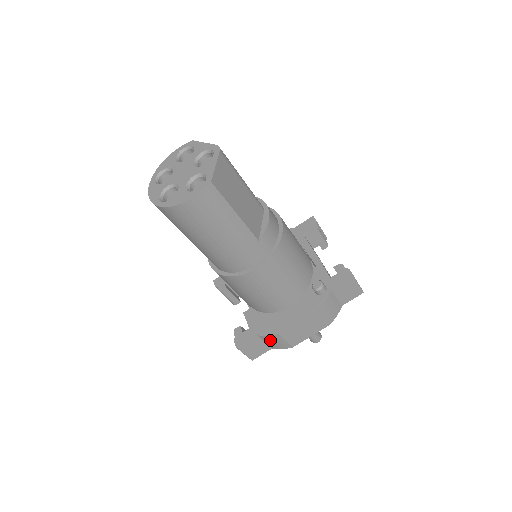
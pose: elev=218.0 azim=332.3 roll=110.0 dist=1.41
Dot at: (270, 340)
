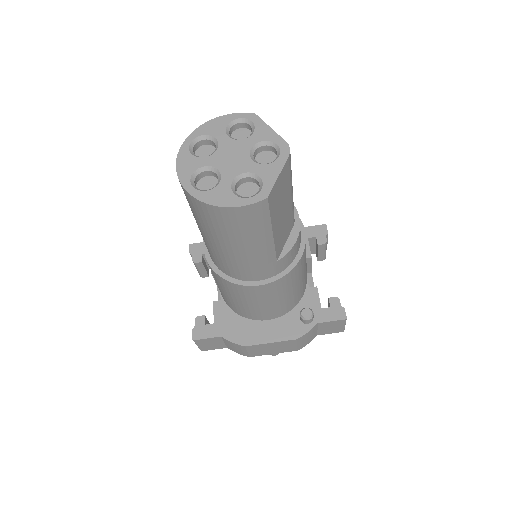
Dot at: (231, 345)
